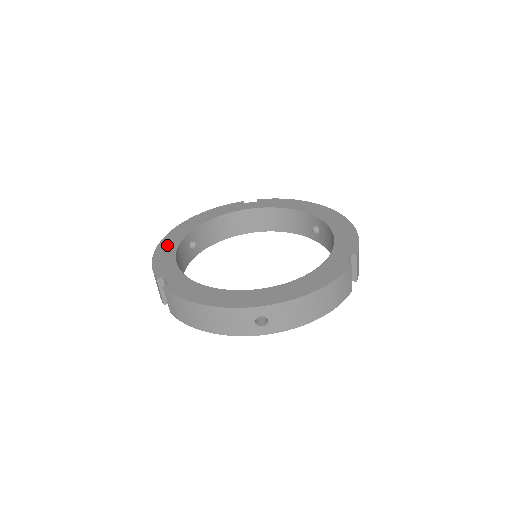
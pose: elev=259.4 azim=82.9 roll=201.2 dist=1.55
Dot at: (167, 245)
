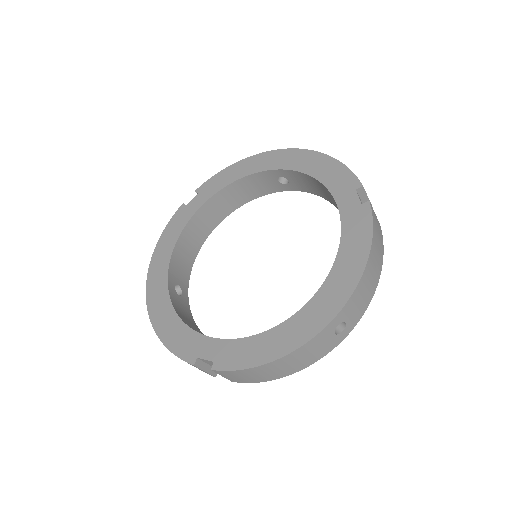
Dot at: (161, 316)
